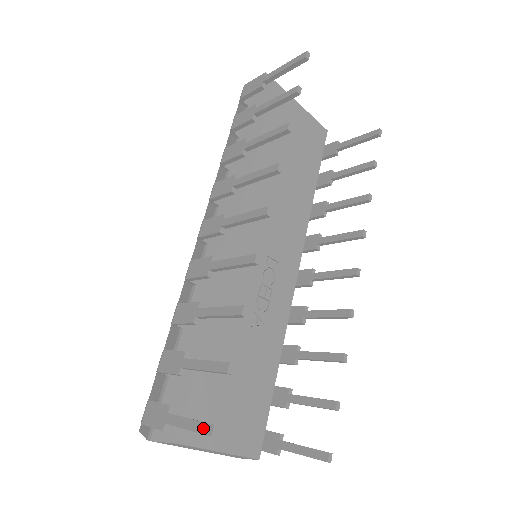
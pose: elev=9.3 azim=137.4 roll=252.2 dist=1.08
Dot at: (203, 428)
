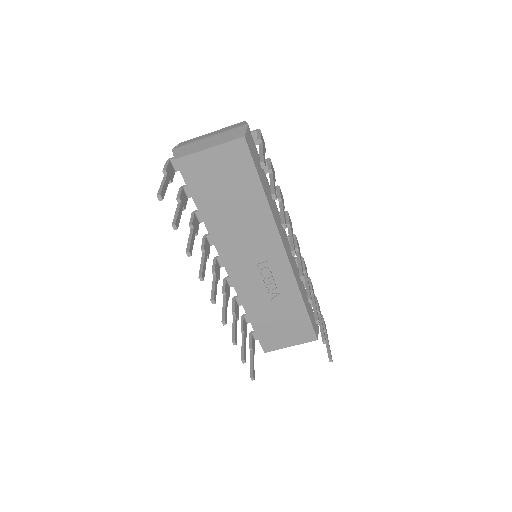
Dot at: (251, 374)
